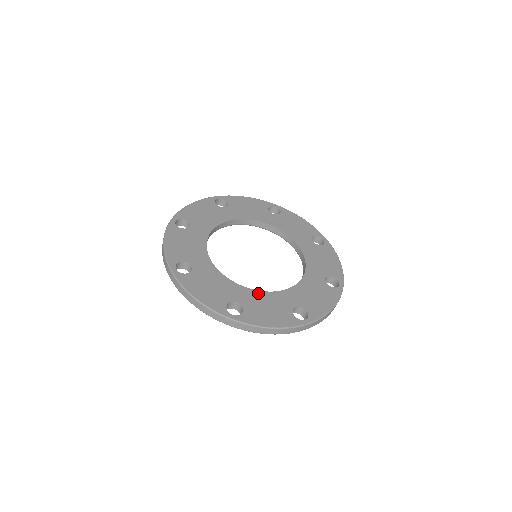
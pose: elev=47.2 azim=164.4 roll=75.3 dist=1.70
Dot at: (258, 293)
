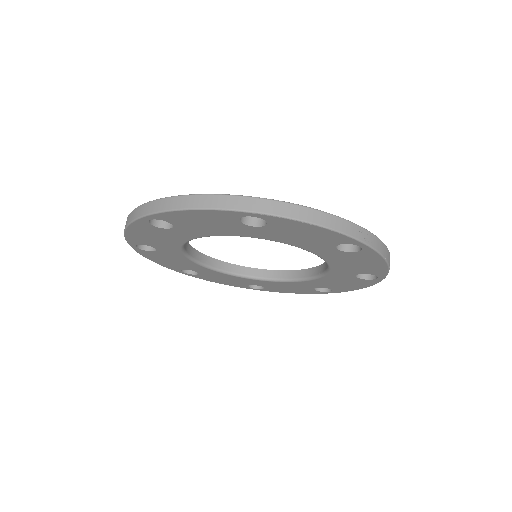
Dot at: occluded
